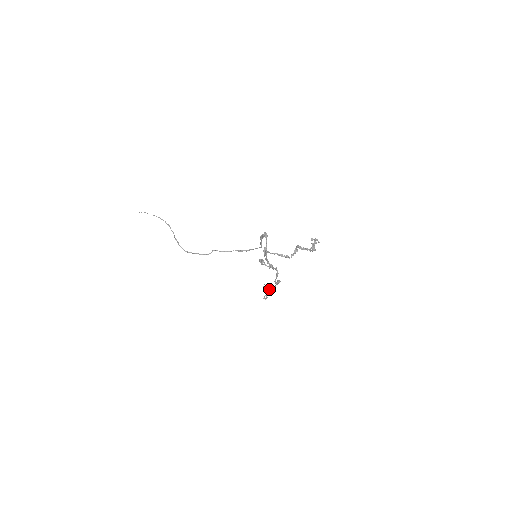
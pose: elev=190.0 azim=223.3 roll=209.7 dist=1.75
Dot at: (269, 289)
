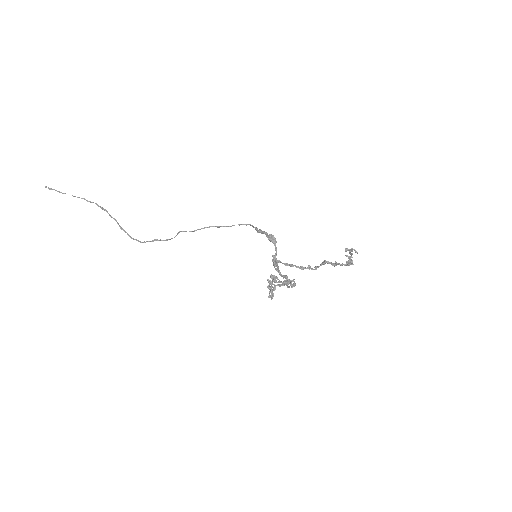
Dot at: (274, 284)
